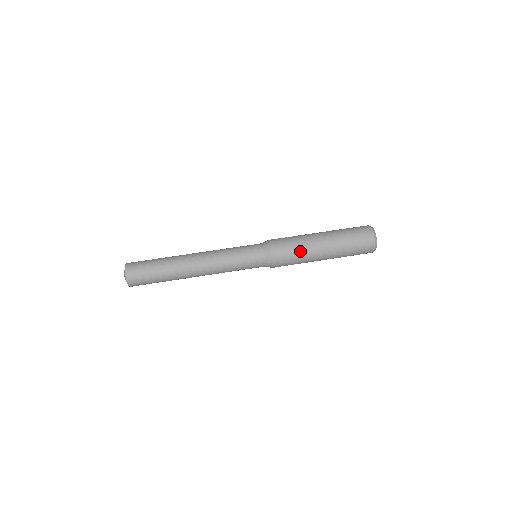
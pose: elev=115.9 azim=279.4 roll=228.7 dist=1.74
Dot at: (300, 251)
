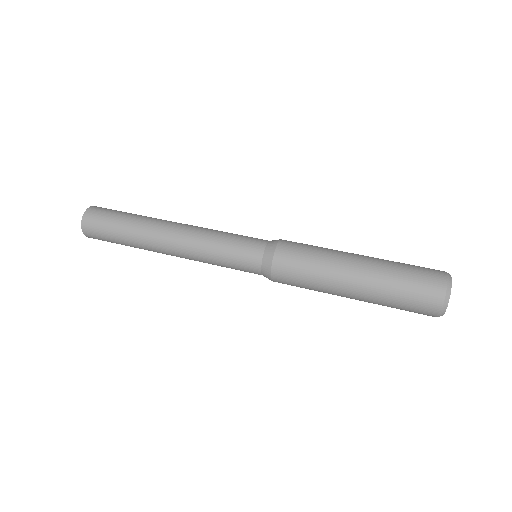
Dot at: (321, 250)
